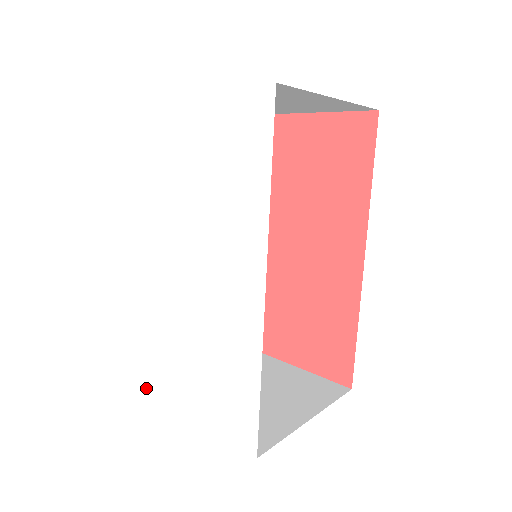
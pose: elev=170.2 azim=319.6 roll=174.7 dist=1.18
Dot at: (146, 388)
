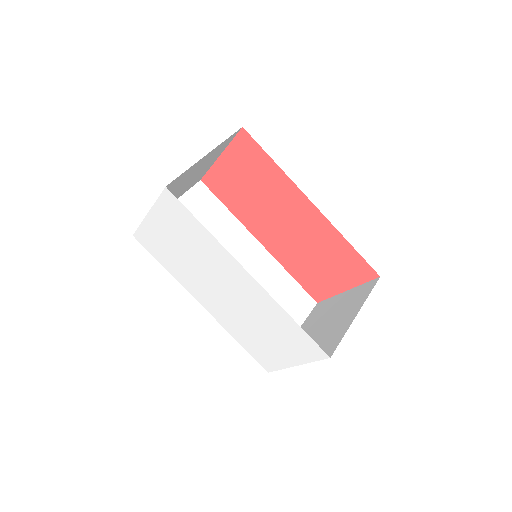
Dot at: (268, 370)
